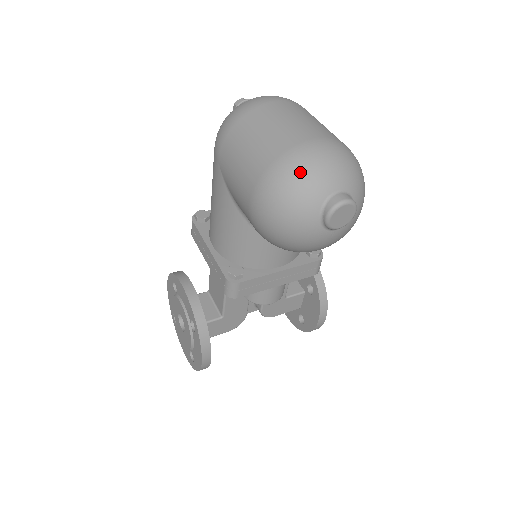
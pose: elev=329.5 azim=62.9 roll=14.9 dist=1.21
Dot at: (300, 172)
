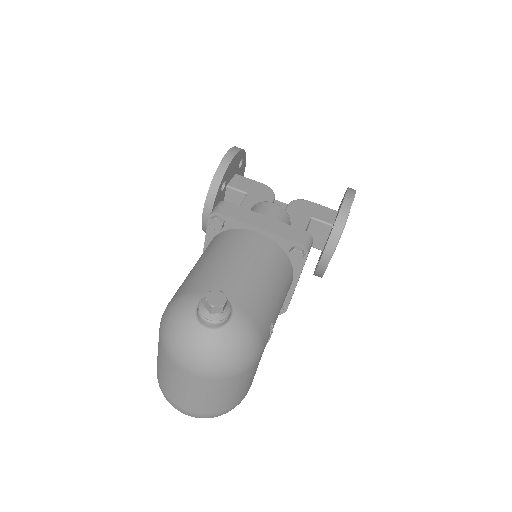
Dot at: occluded
